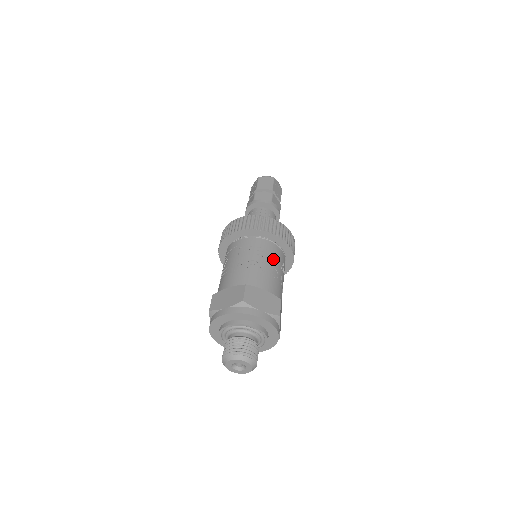
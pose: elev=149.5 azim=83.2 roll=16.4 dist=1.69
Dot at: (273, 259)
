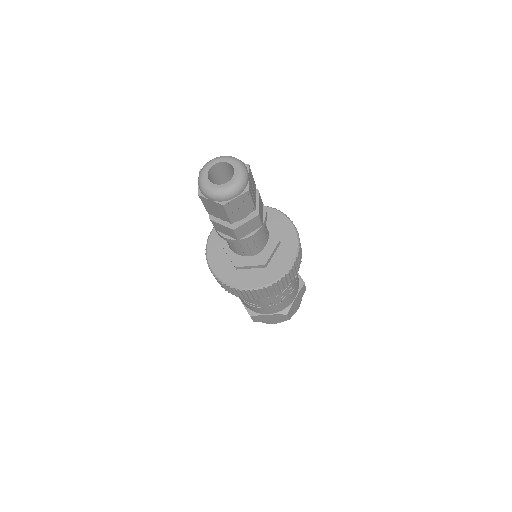
Dot at: occluded
